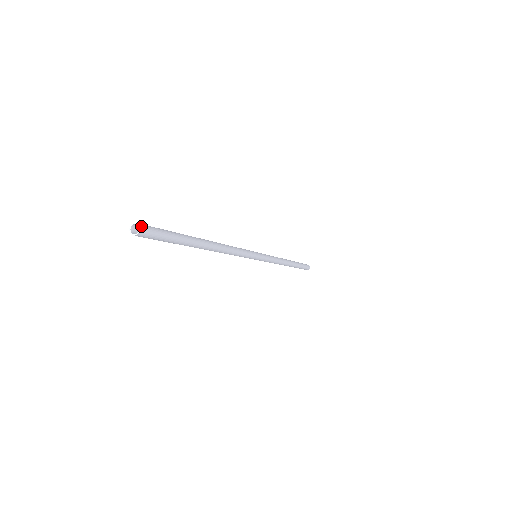
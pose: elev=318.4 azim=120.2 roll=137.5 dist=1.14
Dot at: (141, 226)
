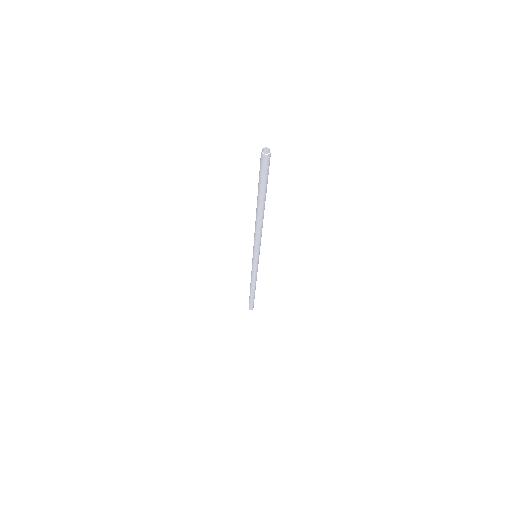
Dot at: (269, 149)
